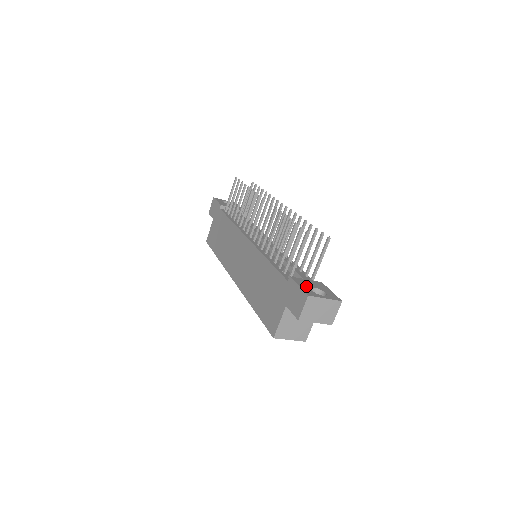
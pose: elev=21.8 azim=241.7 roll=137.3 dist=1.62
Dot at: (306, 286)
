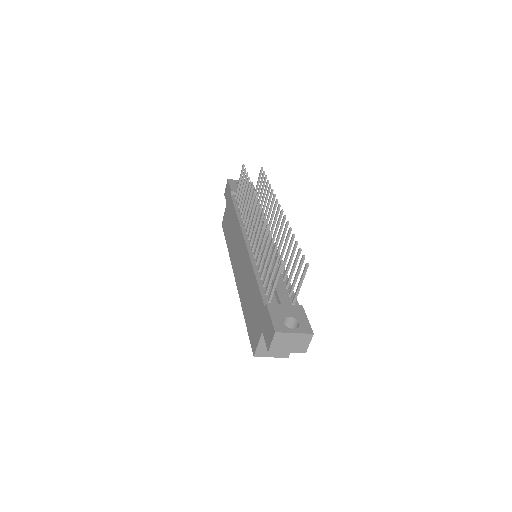
Dot at: (279, 316)
